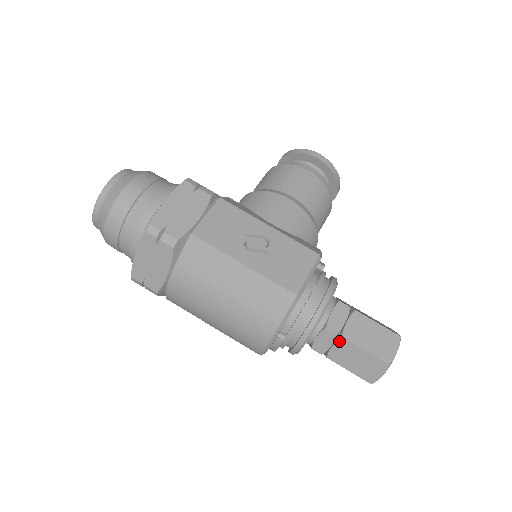
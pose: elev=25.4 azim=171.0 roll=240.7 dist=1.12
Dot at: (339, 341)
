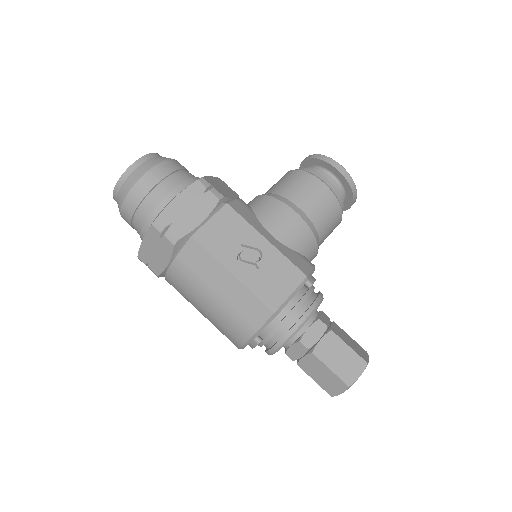
Dot at: (309, 355)
